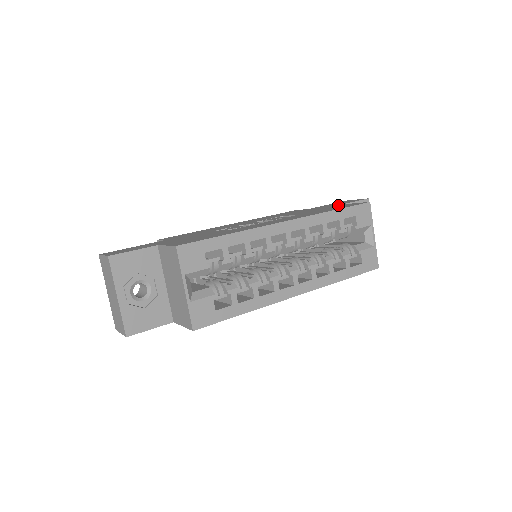
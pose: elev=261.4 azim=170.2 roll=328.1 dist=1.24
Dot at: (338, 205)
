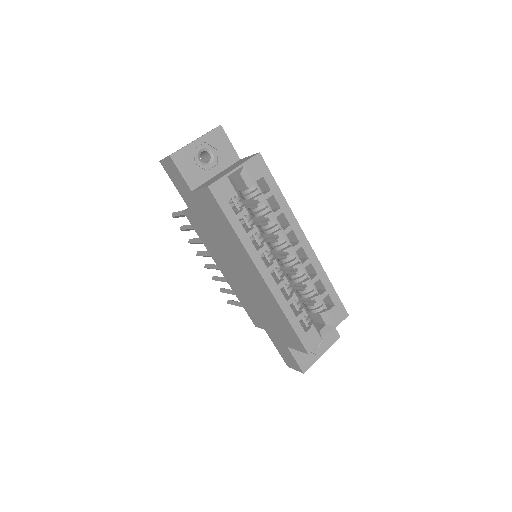
Dot at: occluded
